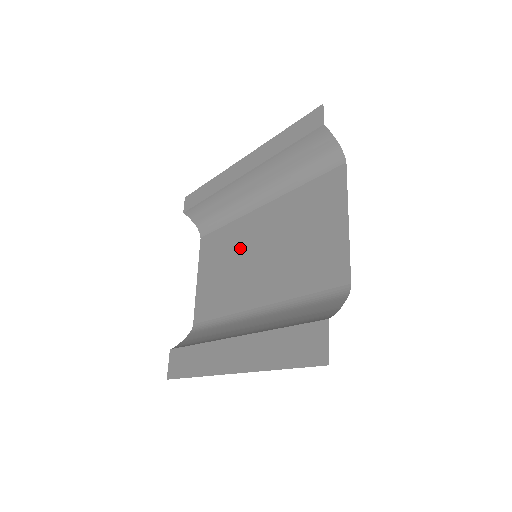
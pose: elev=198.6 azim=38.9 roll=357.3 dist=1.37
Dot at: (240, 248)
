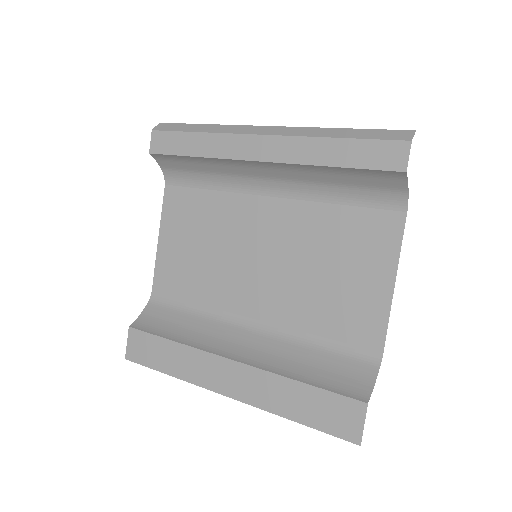
Dot at: (232, 234)
